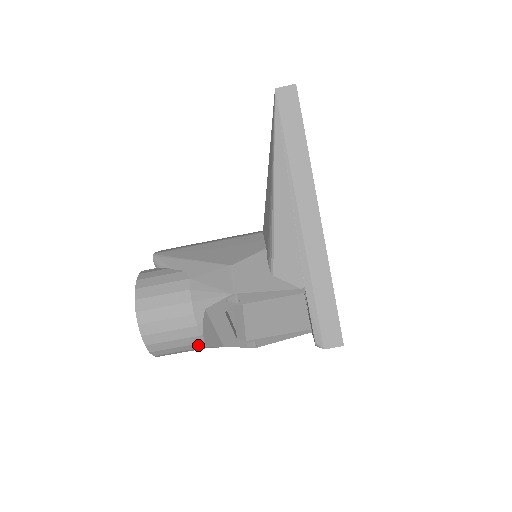
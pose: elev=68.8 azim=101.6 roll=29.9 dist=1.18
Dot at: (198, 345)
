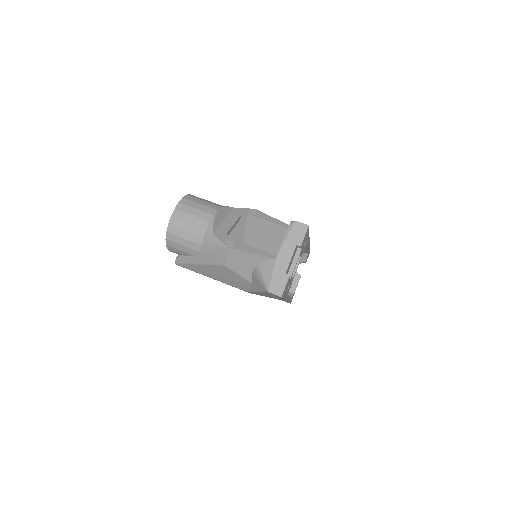
Dot at: (211, 210)
